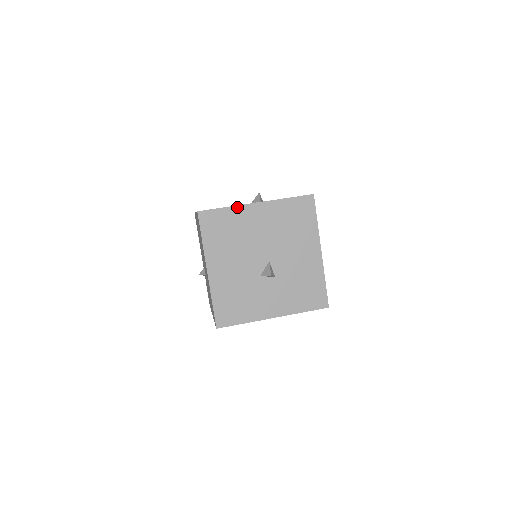
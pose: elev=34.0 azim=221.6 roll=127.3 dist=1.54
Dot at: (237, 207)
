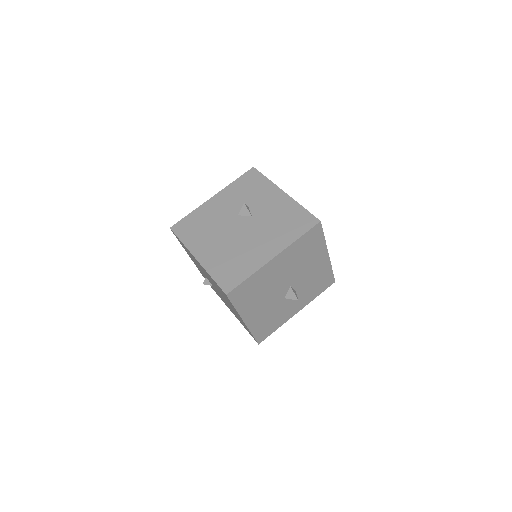
Dot at: (259, 271)
